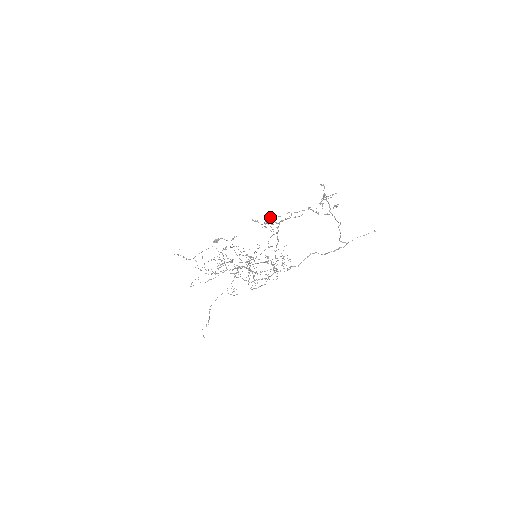
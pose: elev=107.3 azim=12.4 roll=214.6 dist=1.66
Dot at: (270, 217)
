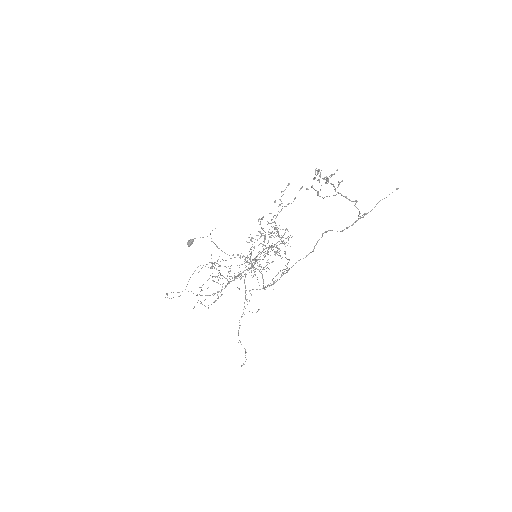
Dot at: occluded
